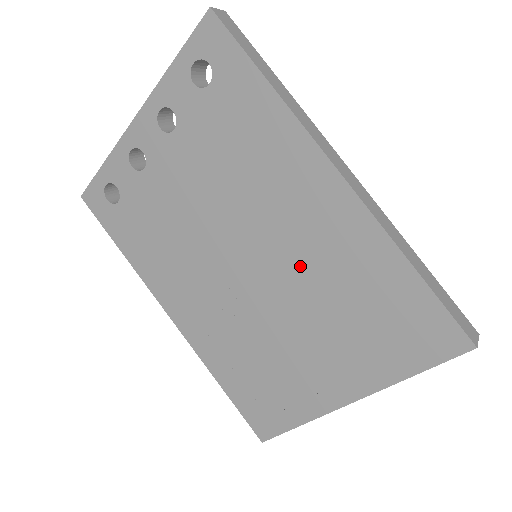
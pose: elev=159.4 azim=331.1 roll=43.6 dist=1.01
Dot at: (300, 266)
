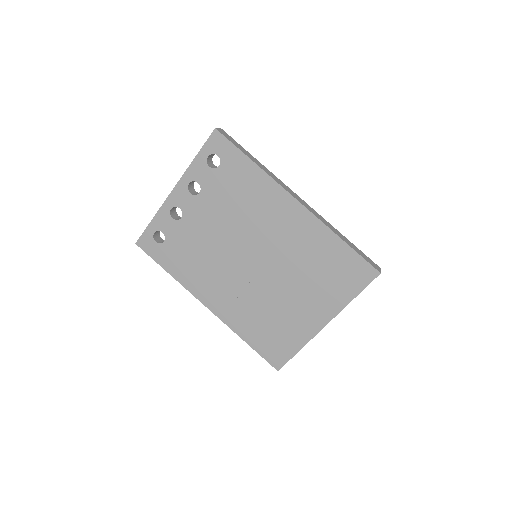
Dot at: (284, 254)
